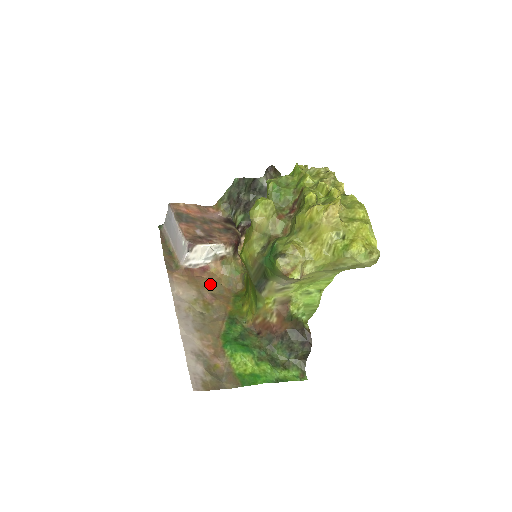
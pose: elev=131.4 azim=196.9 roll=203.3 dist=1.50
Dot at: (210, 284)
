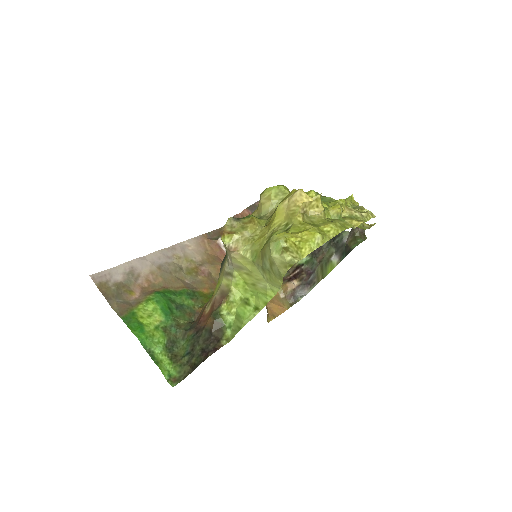
Dot at: occluded
